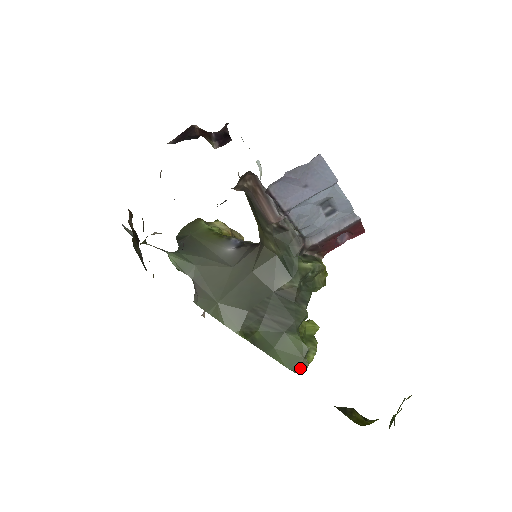
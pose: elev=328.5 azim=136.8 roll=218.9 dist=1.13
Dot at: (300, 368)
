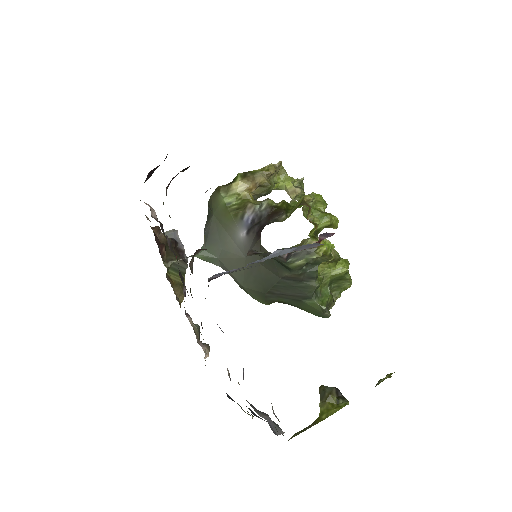
Dot at: (324, 317)
